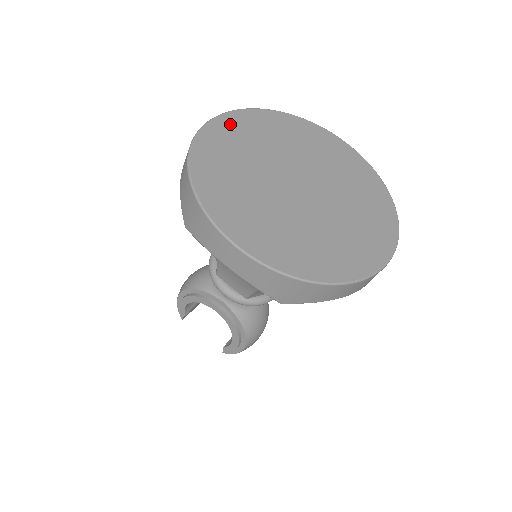
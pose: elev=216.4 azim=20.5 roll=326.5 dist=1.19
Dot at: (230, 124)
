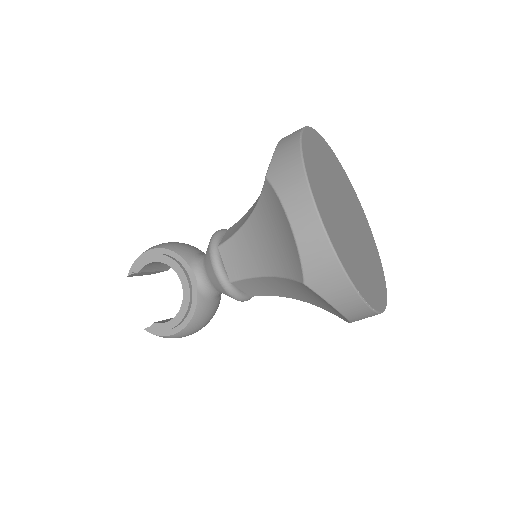
Dot at: (322, 143)
